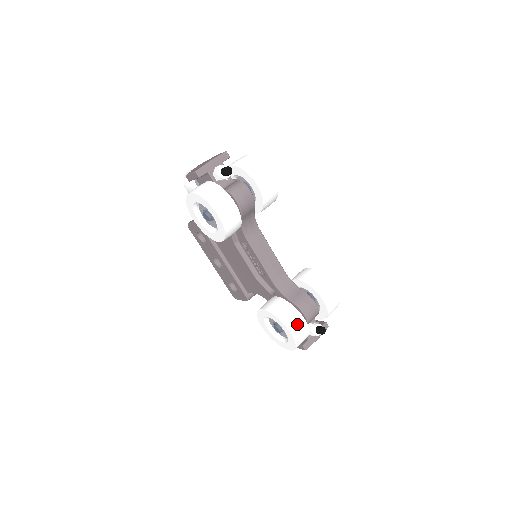
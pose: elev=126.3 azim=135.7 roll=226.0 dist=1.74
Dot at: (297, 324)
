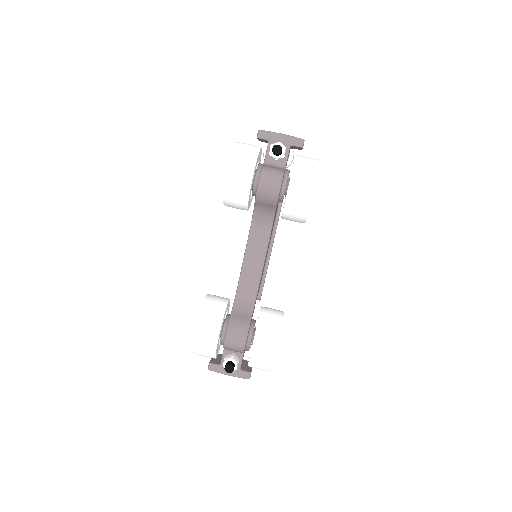
Dot at: (208, 332)
